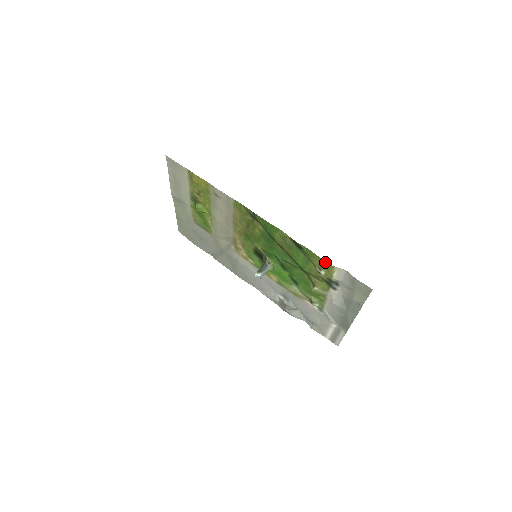
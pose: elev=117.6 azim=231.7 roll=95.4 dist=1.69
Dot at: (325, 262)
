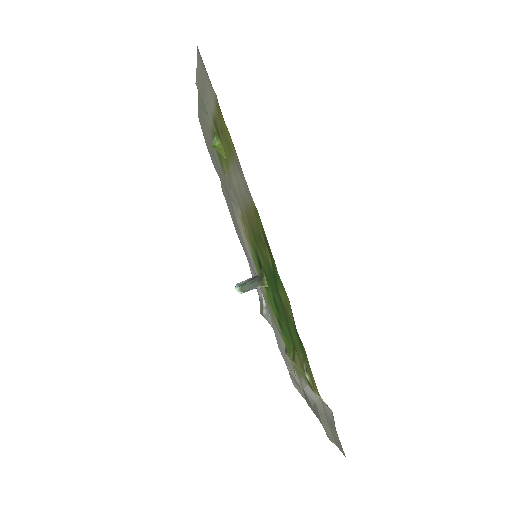
Dot at: occluded
